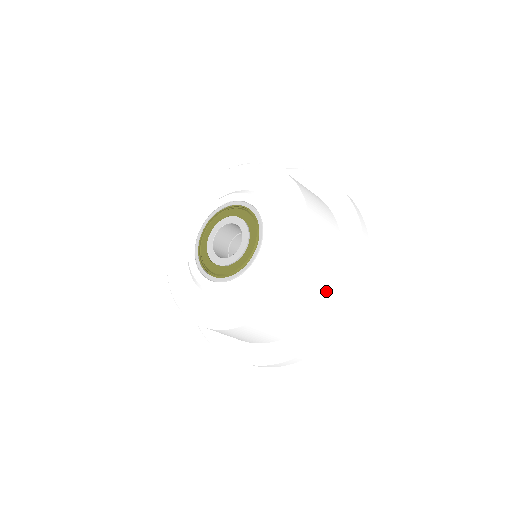
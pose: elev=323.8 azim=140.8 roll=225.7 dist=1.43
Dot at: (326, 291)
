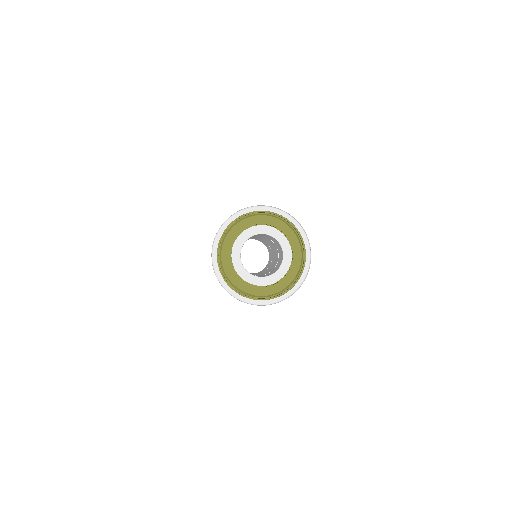
Dot at: occluded
